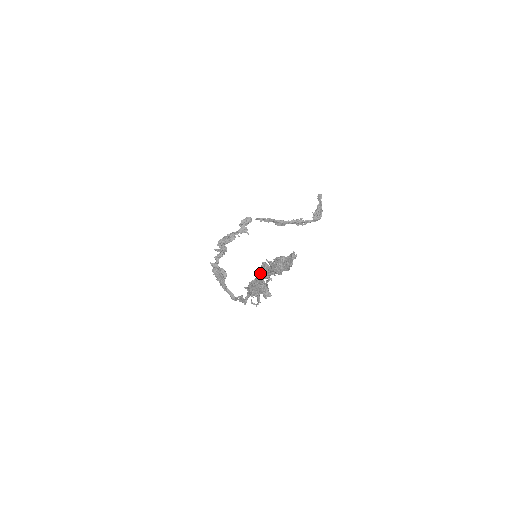
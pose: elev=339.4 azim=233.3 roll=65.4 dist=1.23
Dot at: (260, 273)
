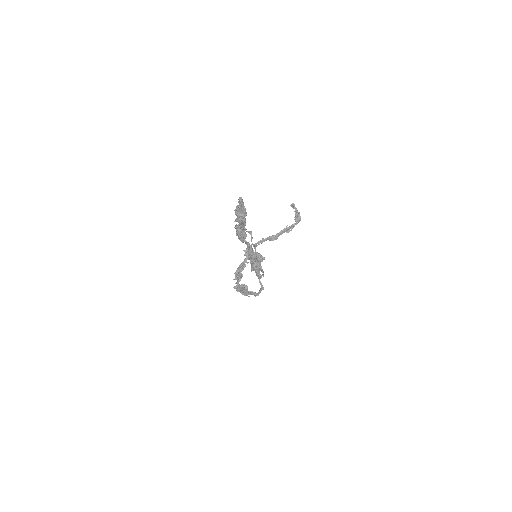
Dot at: (238, 235)
